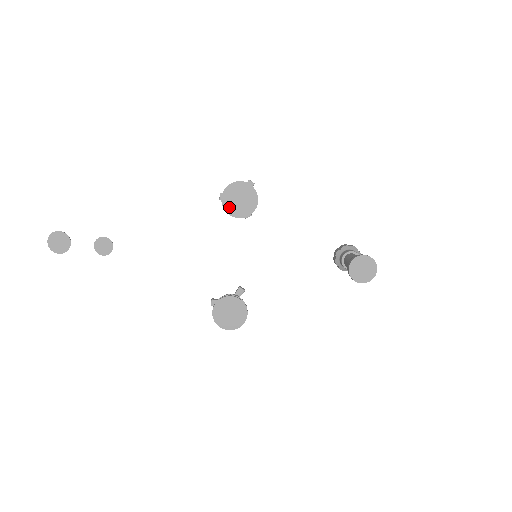
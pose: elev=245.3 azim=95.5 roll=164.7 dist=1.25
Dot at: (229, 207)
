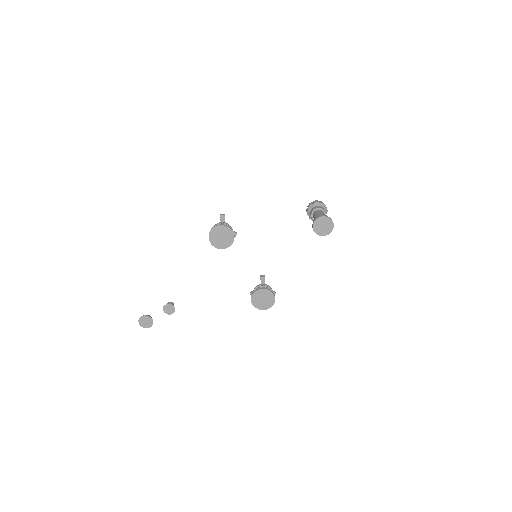
Dot at: (219, 245)
